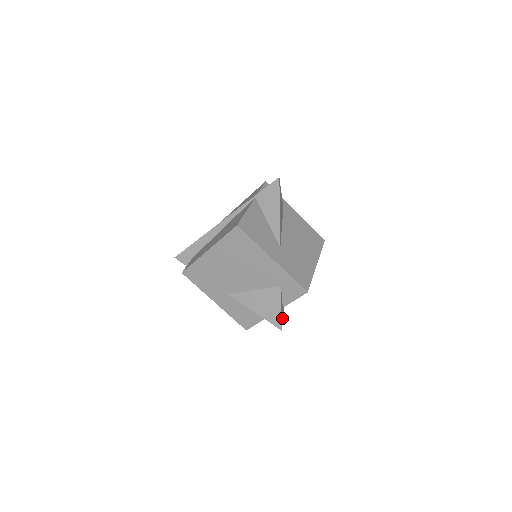
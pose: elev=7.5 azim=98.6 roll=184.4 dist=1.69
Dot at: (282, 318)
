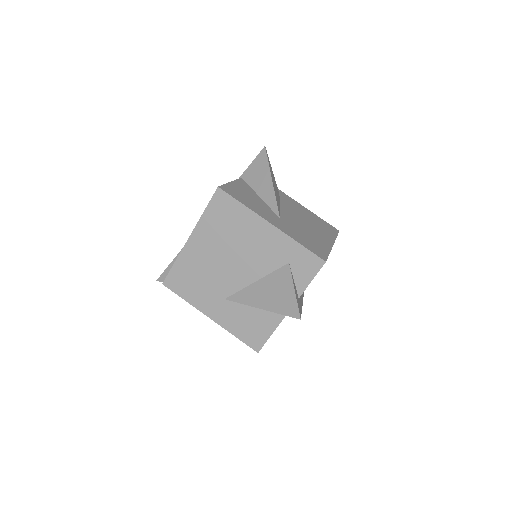
Dot at: occluded
